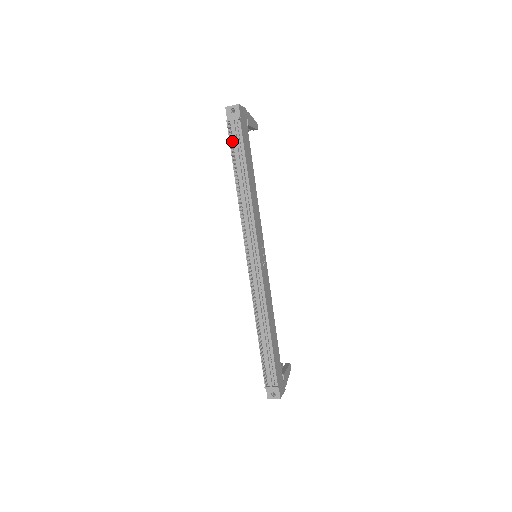
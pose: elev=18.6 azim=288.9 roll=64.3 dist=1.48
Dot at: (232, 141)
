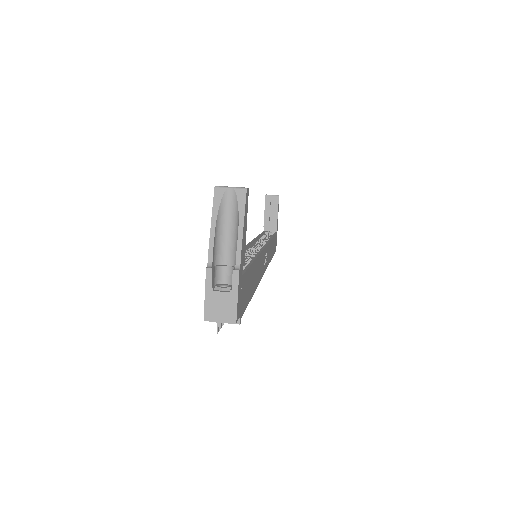
Dot at: occluded
